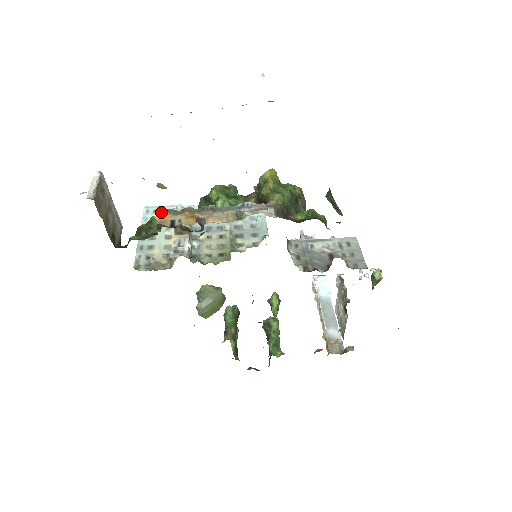
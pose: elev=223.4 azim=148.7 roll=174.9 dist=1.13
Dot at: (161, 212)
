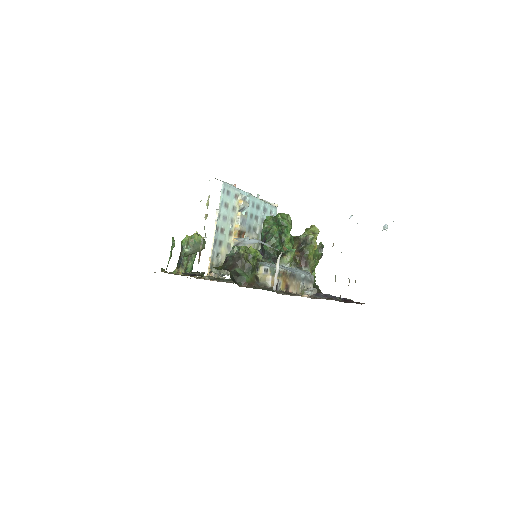
Dot at: (273, 270)
